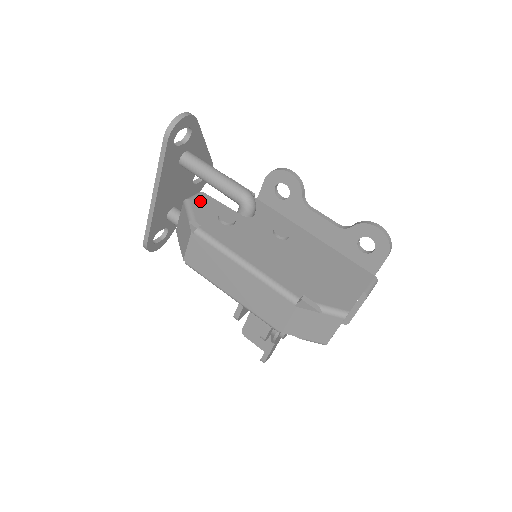
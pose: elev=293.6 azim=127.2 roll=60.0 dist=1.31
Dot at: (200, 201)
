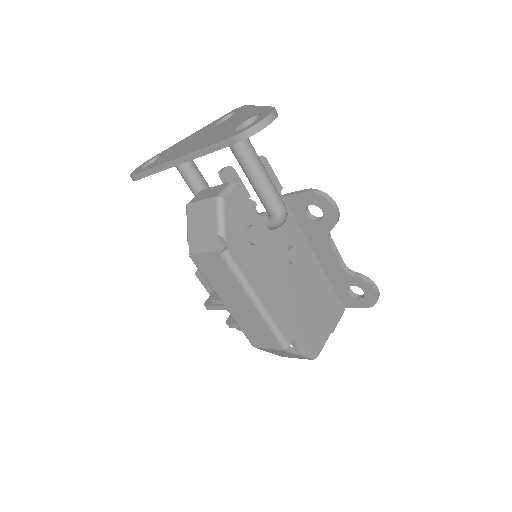
Dot at: (233, 203)
